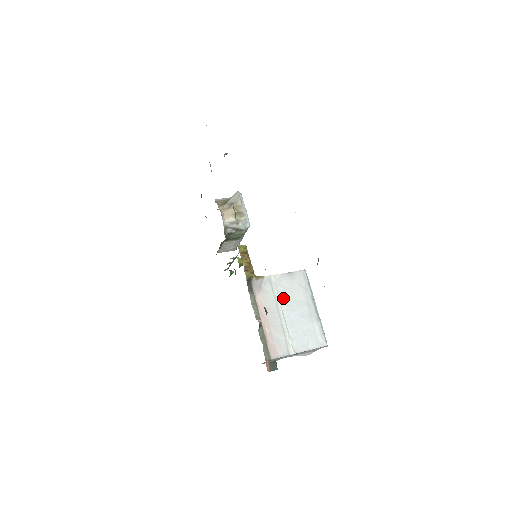
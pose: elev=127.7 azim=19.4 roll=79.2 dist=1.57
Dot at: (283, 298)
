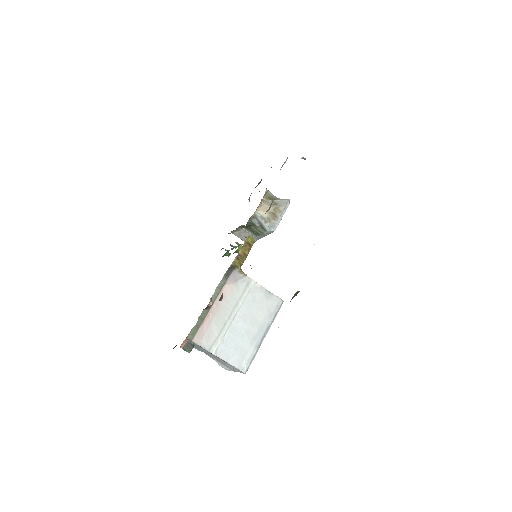
Dot at: (246, 305)
